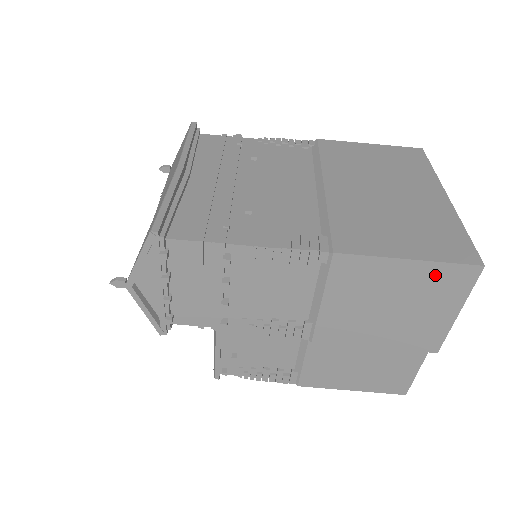
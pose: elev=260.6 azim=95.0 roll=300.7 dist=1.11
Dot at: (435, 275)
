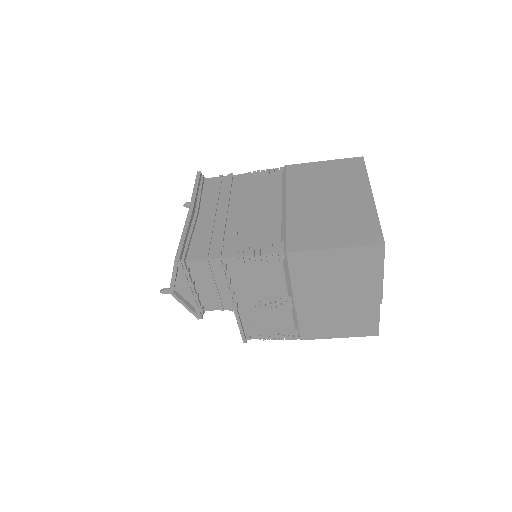
Dot at: (356, 255)
